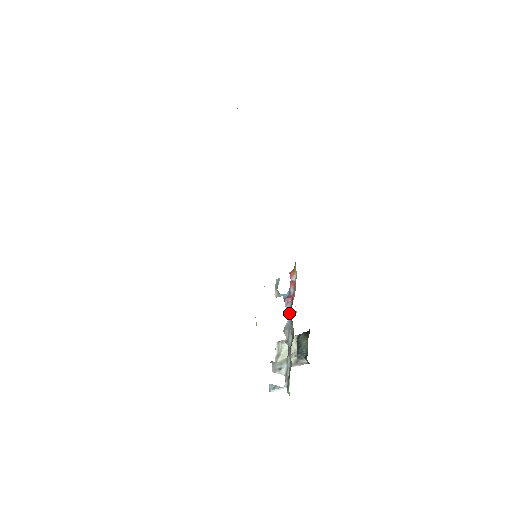
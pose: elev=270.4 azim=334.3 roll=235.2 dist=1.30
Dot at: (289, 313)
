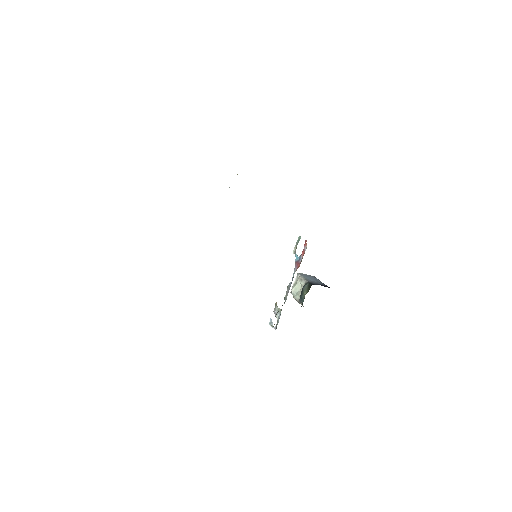
Dot at: (292, 278)
